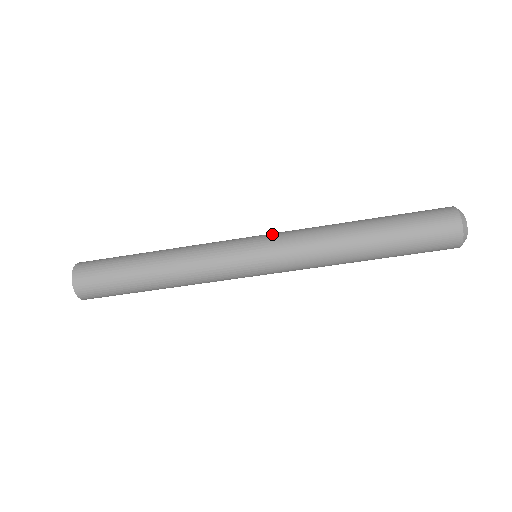
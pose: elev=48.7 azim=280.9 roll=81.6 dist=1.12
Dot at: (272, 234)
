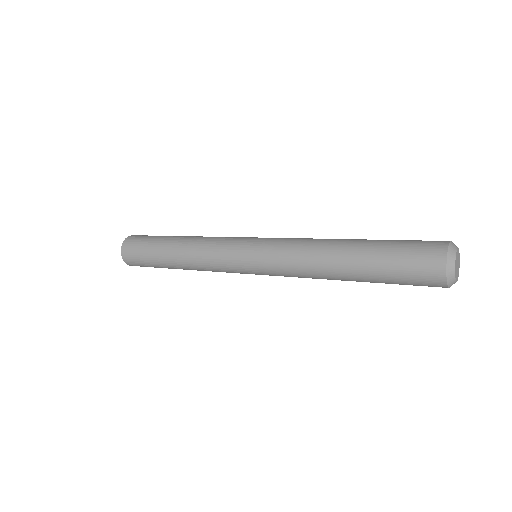
Dot at: (265, 243)
